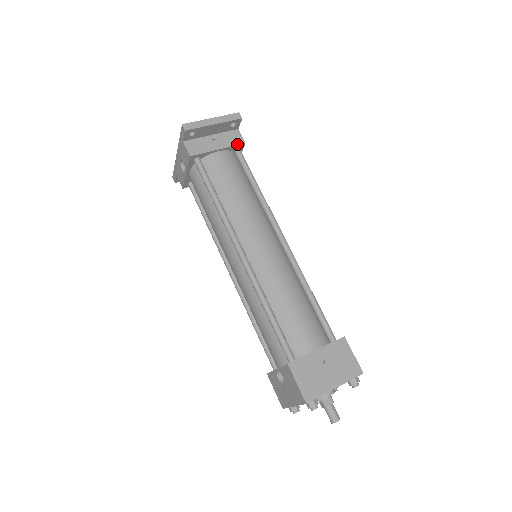
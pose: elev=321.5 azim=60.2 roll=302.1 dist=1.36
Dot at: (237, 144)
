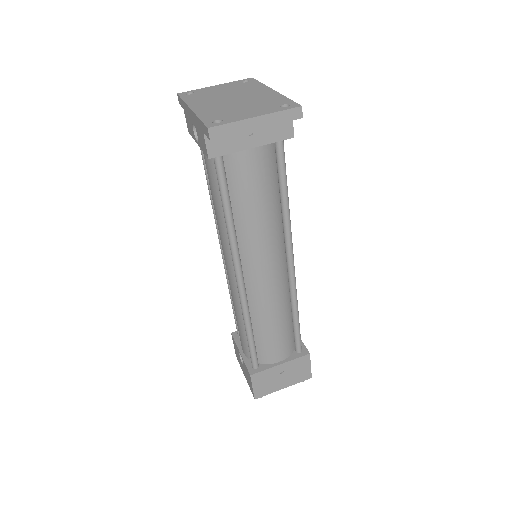
Dot at: (281, 139)
